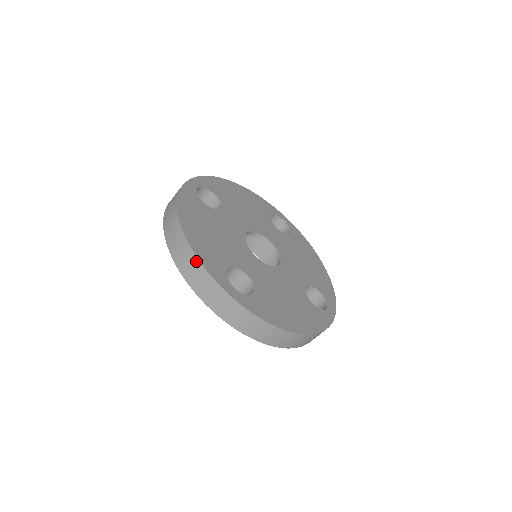
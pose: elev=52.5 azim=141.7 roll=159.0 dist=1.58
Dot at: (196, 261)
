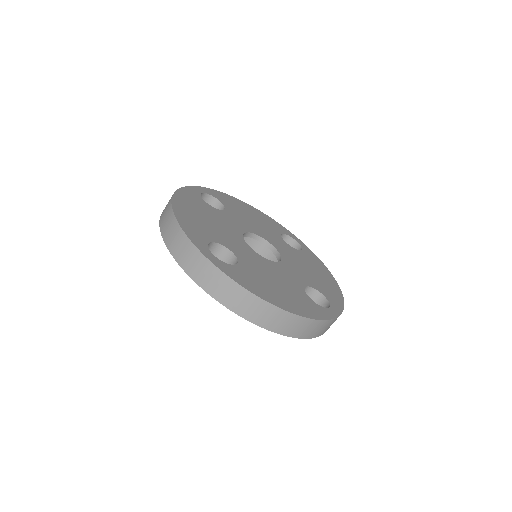
Dot at: (178, 228)
